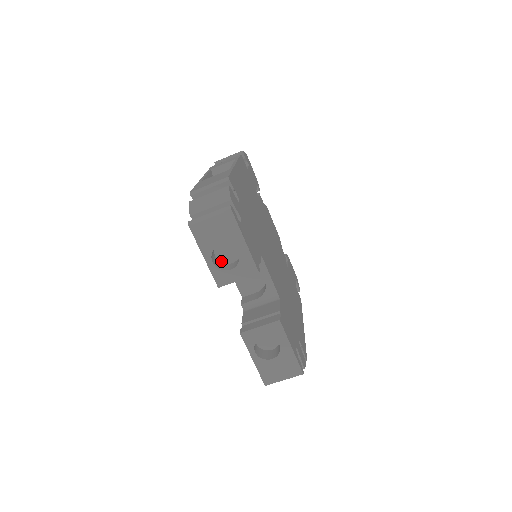
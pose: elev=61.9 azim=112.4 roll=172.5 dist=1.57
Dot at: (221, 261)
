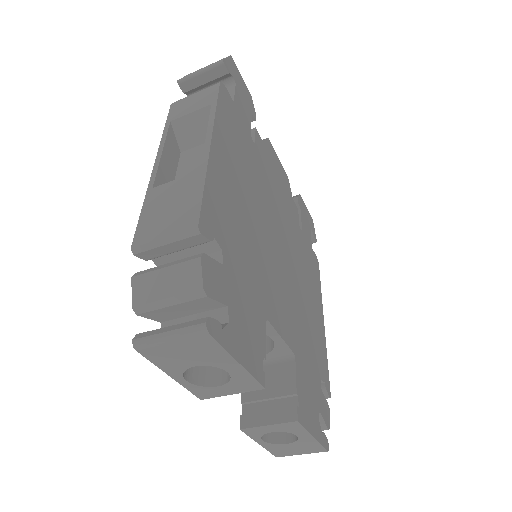
Dot at: occluded
